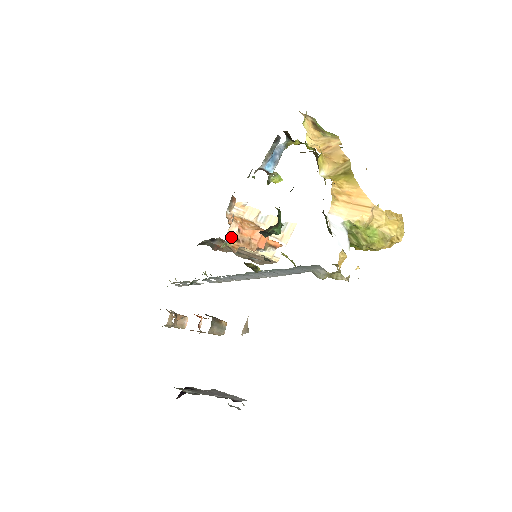
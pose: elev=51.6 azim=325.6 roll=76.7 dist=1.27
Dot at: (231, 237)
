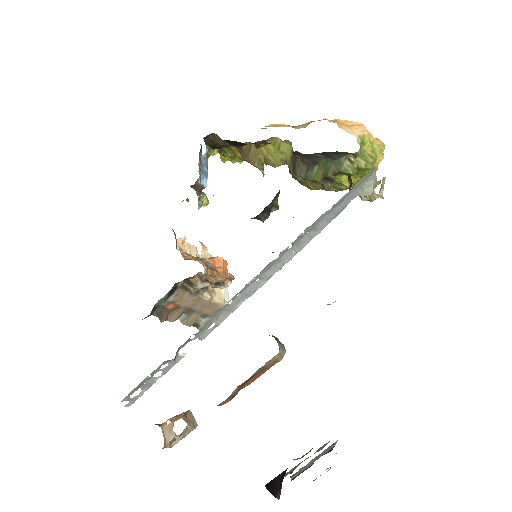
Dot at: (206, 263)
